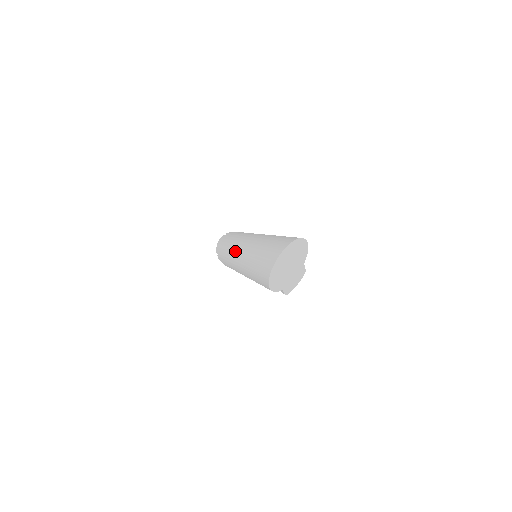
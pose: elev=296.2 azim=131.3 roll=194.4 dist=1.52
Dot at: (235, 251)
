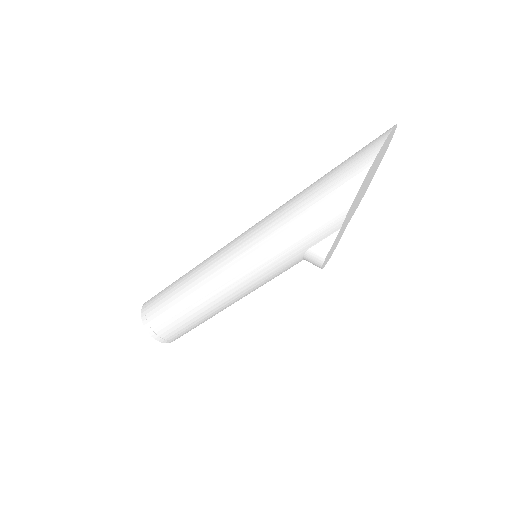
Dot at: (240, 236)
